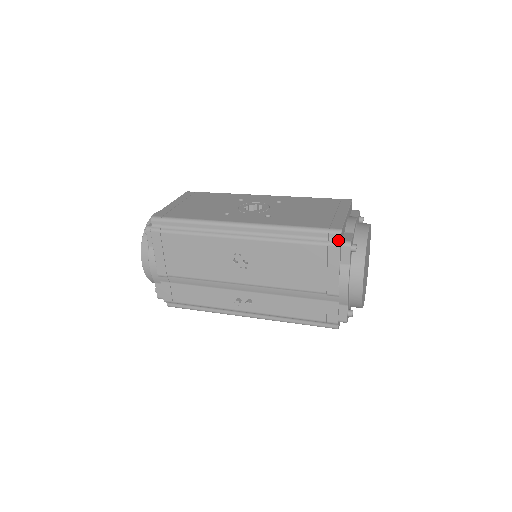
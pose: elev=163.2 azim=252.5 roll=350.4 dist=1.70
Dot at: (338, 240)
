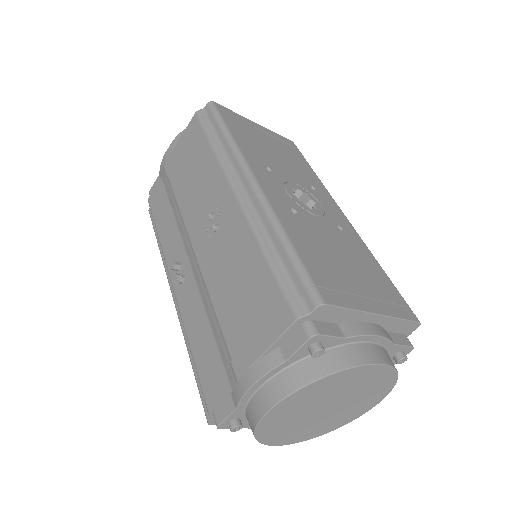
Dot at: (305, 310)
